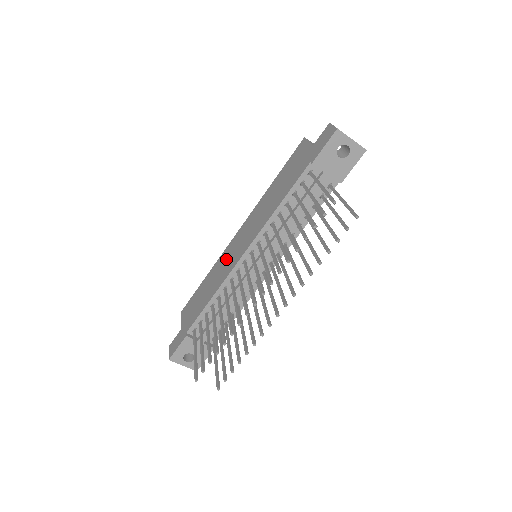
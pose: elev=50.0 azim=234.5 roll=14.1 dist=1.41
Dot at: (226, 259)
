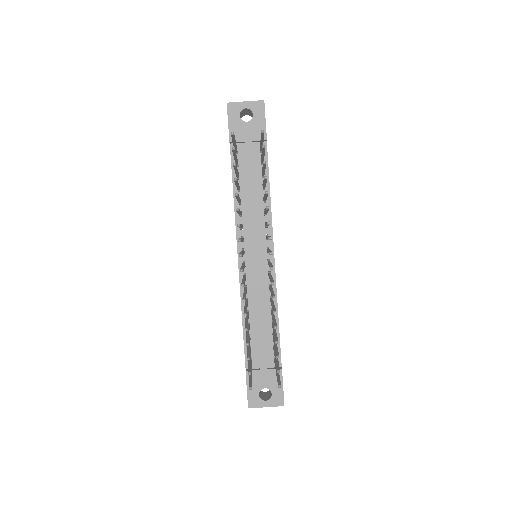
Dot at: occluded
